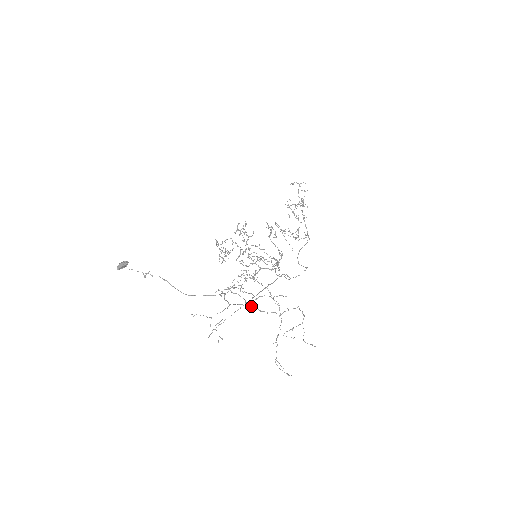
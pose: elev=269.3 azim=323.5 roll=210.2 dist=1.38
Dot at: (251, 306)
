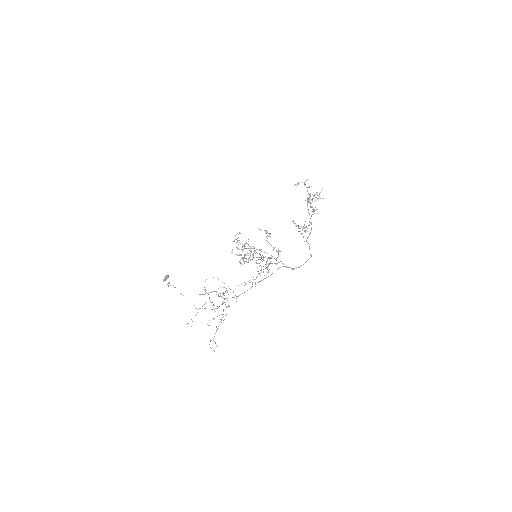
Dot at: (211, 302)
